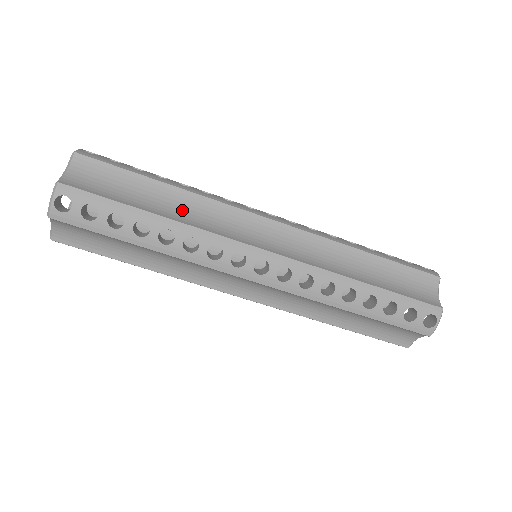
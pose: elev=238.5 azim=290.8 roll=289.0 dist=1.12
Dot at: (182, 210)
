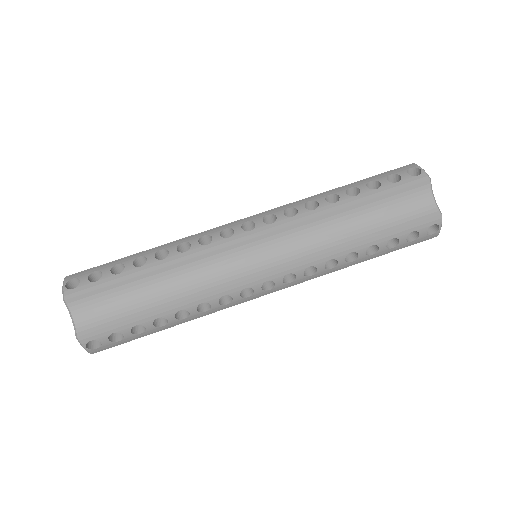
Dot at: occluded
